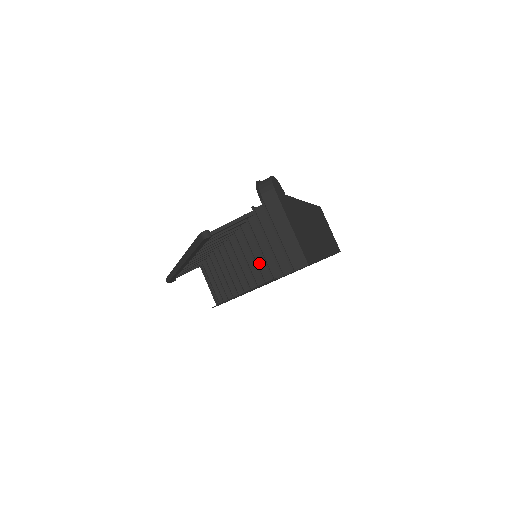
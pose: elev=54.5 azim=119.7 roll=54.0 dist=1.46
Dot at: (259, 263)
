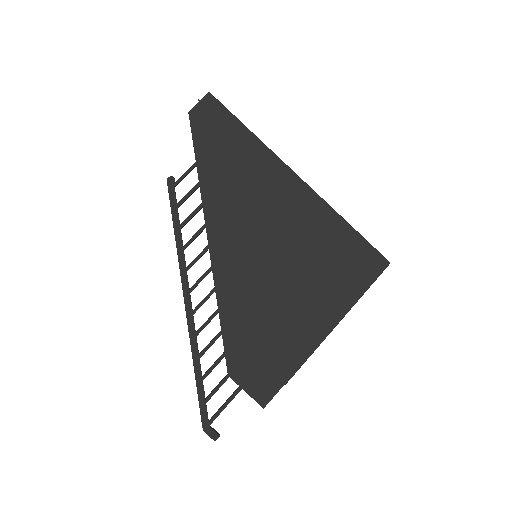
Dot at: occluded
